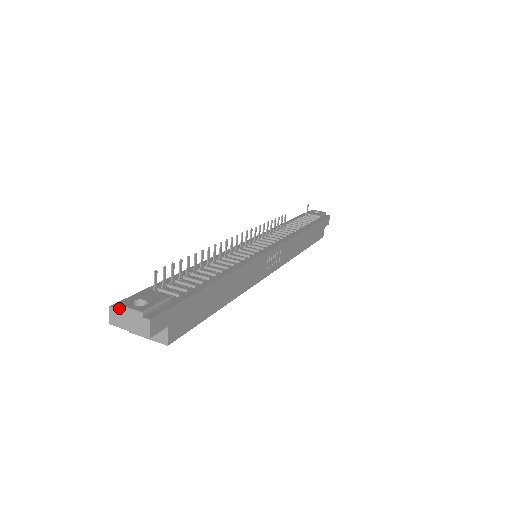
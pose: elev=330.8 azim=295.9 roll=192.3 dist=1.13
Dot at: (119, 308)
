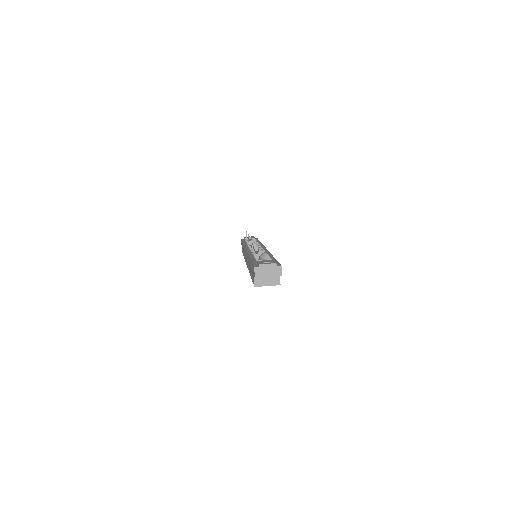
Dot at: (261, 266)
